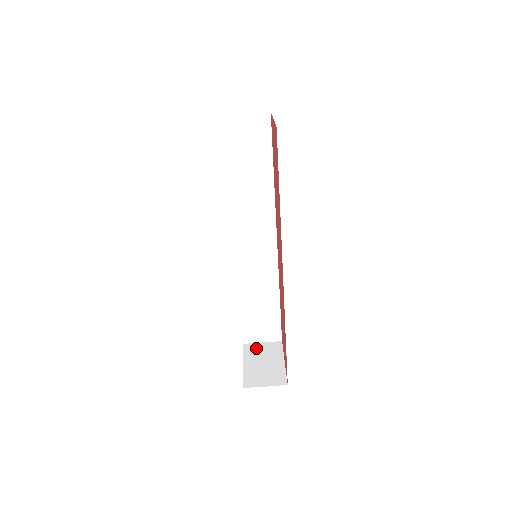
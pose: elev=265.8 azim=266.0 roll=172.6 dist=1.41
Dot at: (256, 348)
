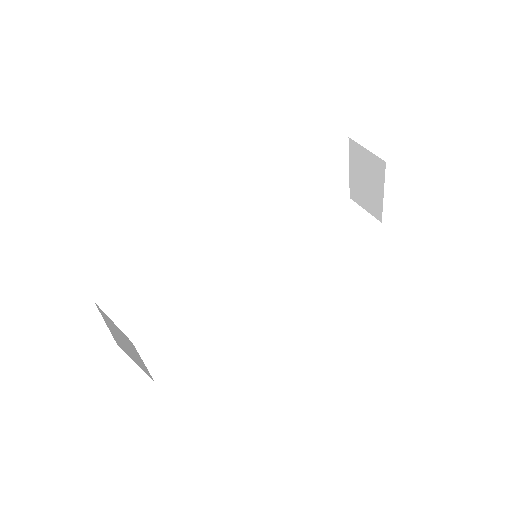
Dot at: (135, 350)
